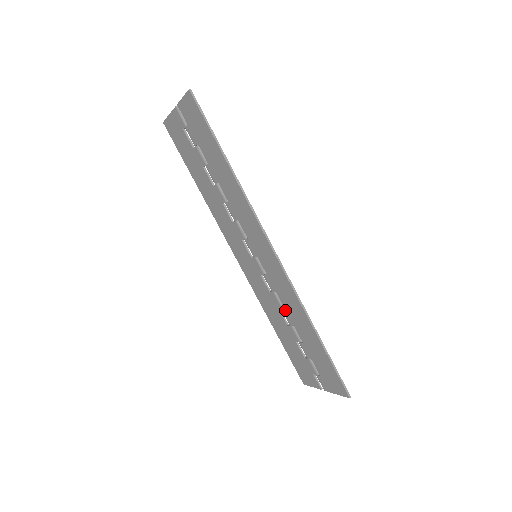
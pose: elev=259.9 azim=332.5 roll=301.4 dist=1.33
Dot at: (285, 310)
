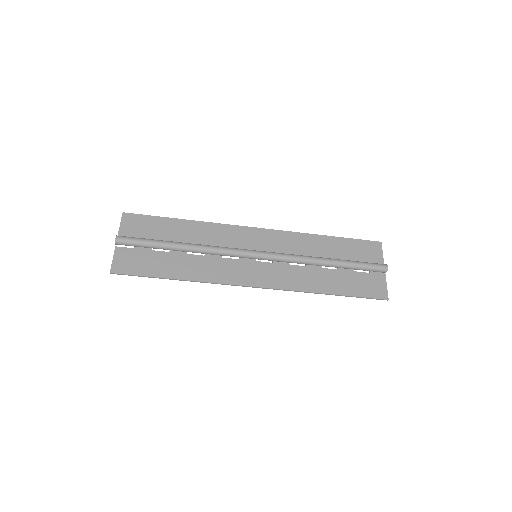
Dot at: (306, 267)
